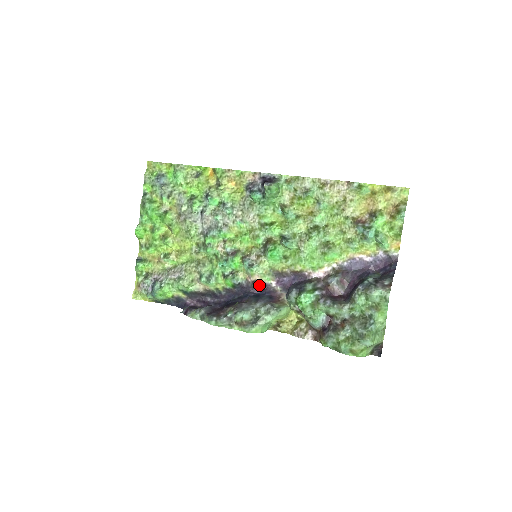
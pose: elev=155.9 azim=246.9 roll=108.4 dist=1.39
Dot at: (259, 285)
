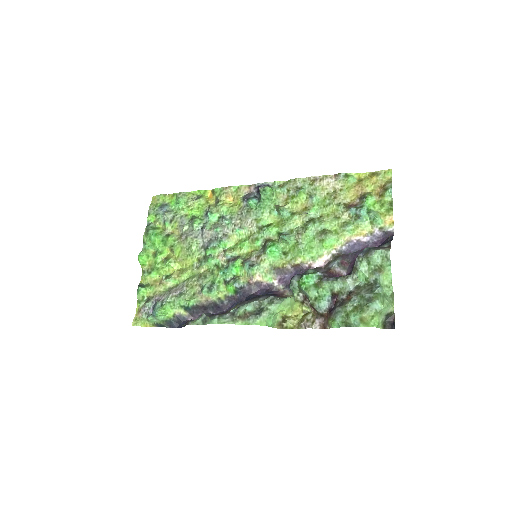
Dot at: (261, 287)
